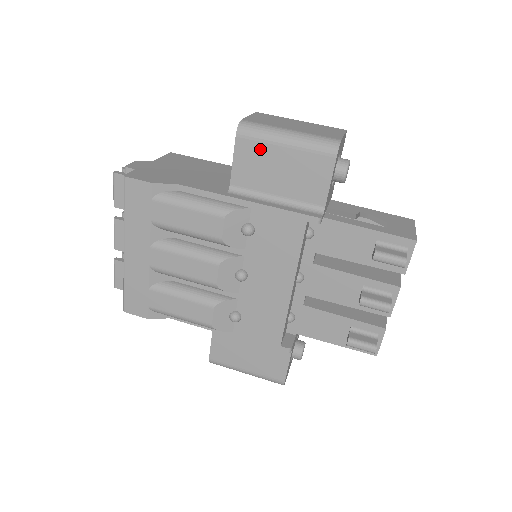
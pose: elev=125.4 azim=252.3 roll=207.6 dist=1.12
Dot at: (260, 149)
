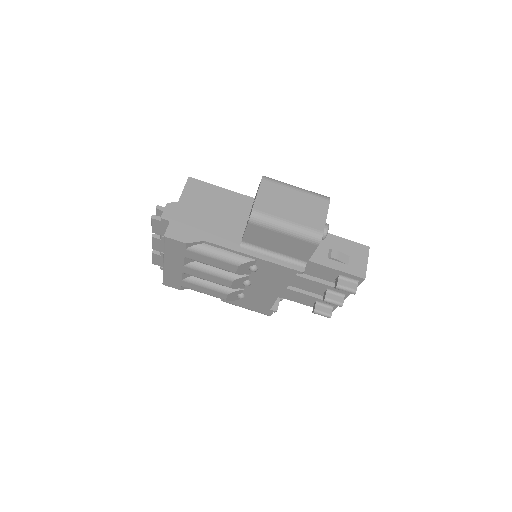
Dot at: (265, 231)
